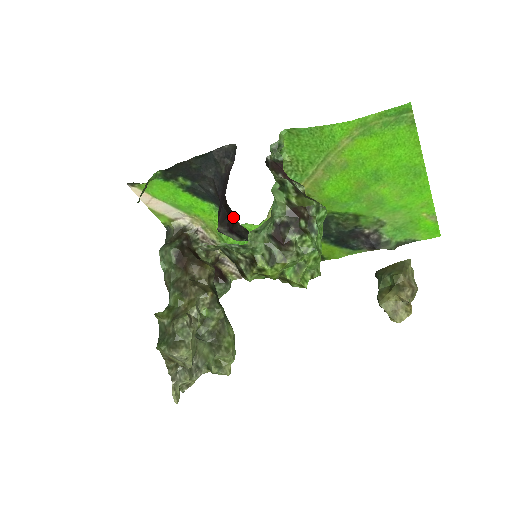
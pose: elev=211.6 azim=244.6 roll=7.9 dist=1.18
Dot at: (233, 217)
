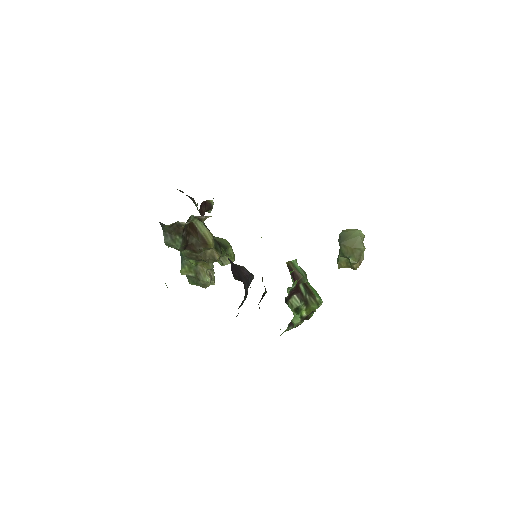
Dot at: occluded
